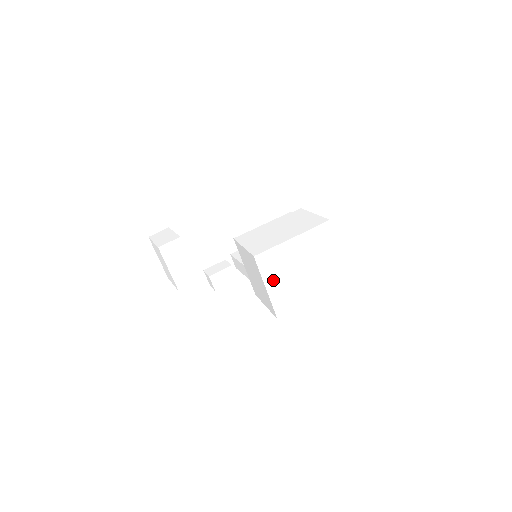
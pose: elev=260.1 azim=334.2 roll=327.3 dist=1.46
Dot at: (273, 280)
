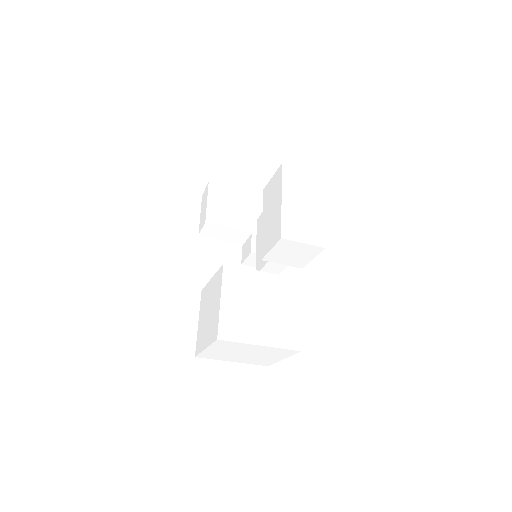
Dot at: (231, 359)
